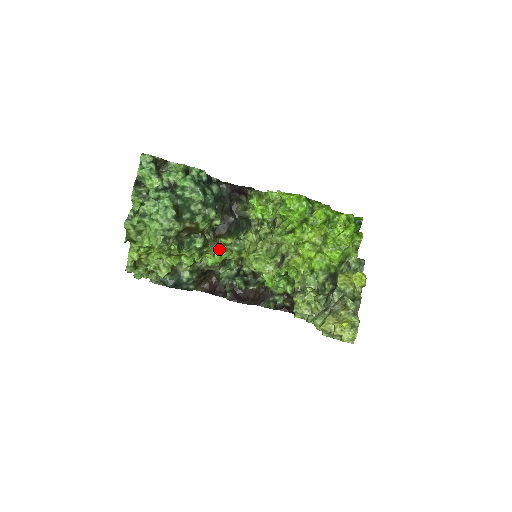
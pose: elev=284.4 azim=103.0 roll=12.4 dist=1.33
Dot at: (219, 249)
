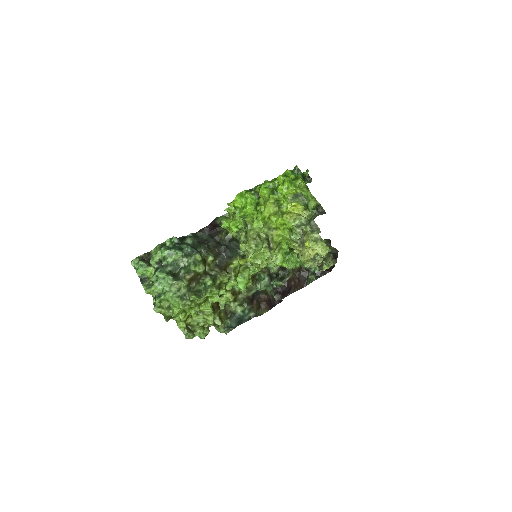
Dot at: (236, 274)
